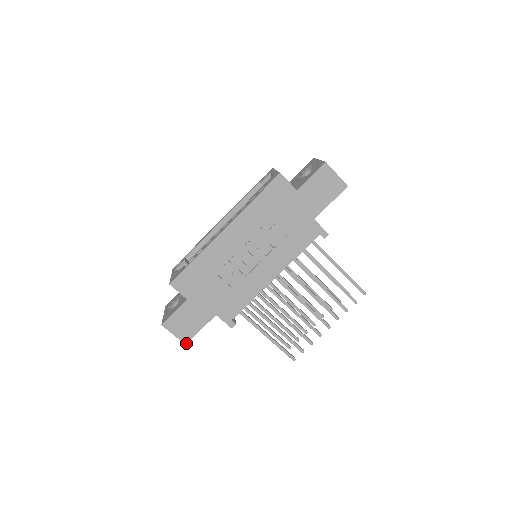
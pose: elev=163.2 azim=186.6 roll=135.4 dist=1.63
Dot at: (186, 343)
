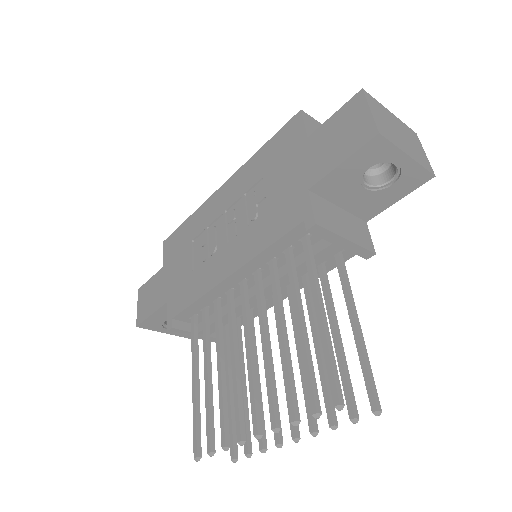
Dot at: (138, 325)
